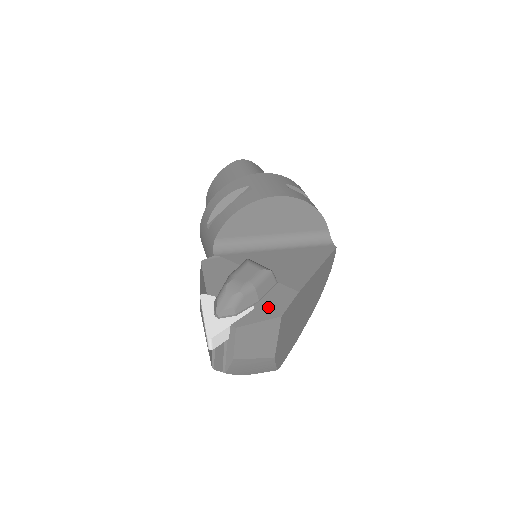
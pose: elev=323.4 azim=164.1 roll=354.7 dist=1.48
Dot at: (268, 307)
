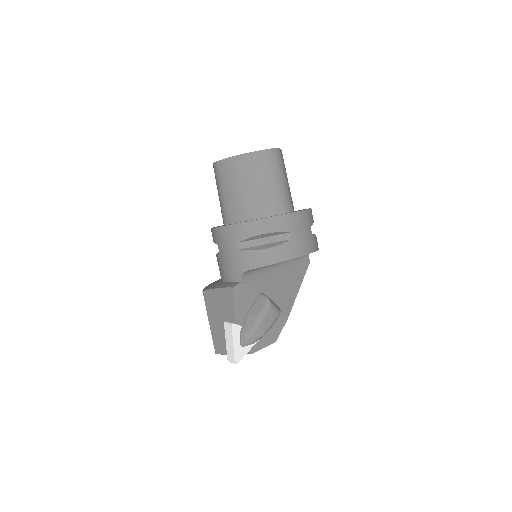
Dot at: (270, 335)
